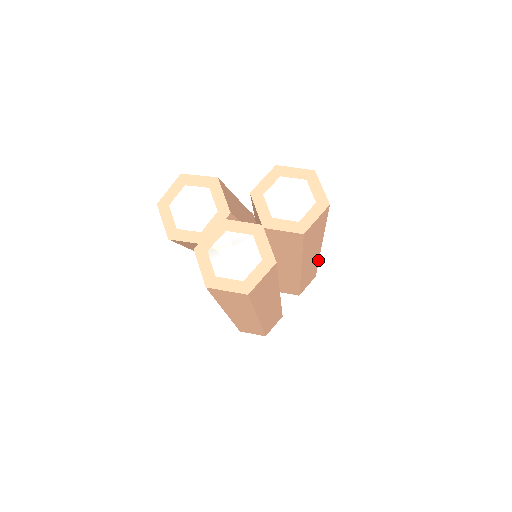
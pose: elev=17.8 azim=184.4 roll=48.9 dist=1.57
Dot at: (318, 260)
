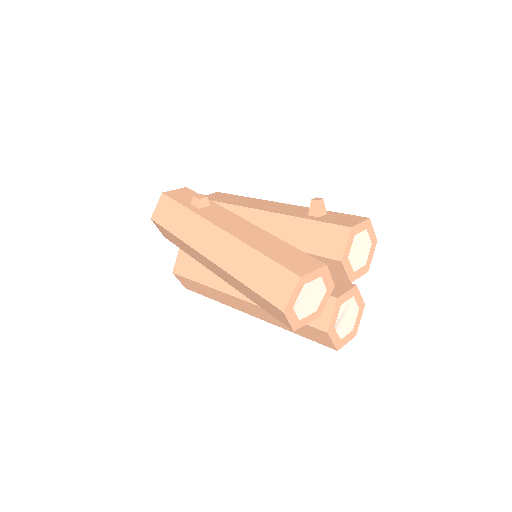
Dot at: occluded
